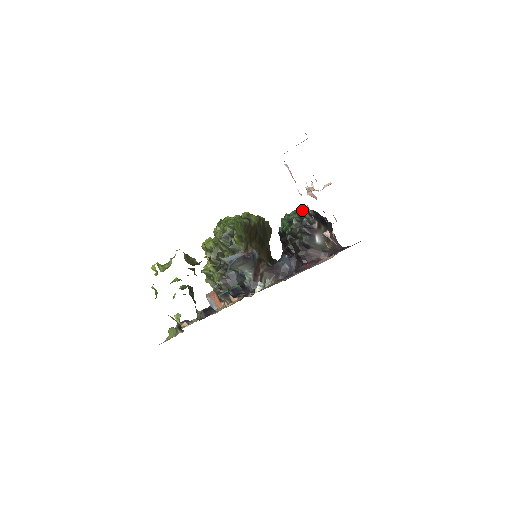
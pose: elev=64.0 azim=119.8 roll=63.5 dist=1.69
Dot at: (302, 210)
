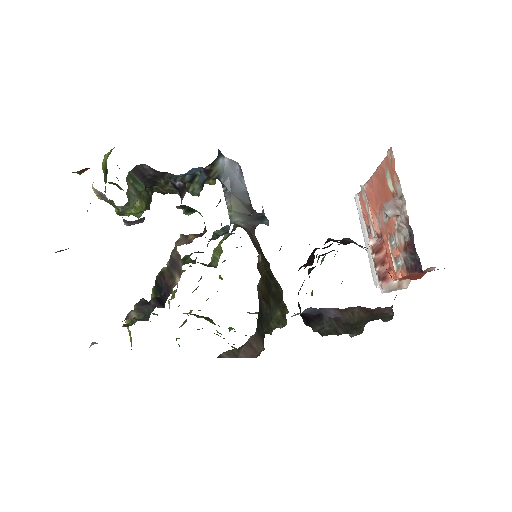
Dot at: occluded
